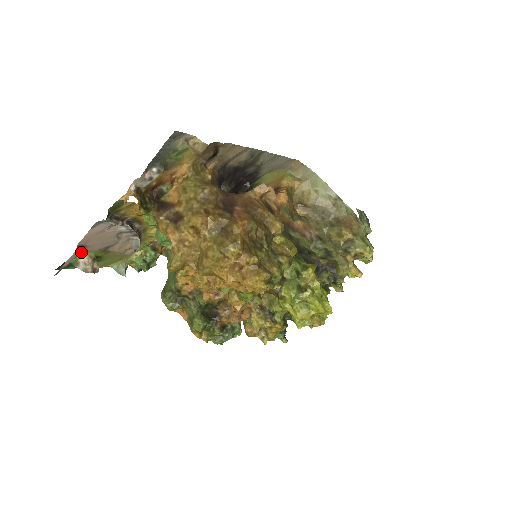
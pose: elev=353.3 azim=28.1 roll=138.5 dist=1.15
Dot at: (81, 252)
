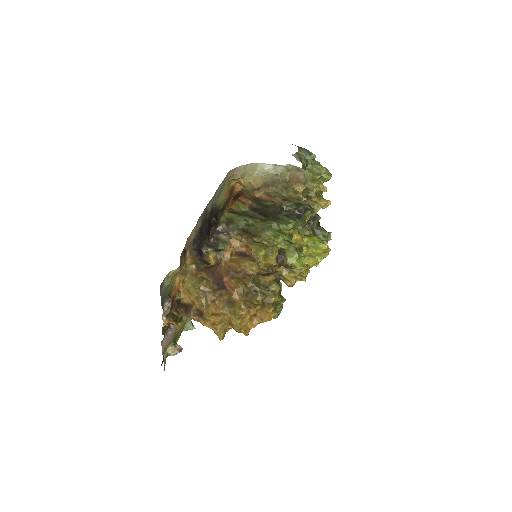
Dot at: (166, 353)
